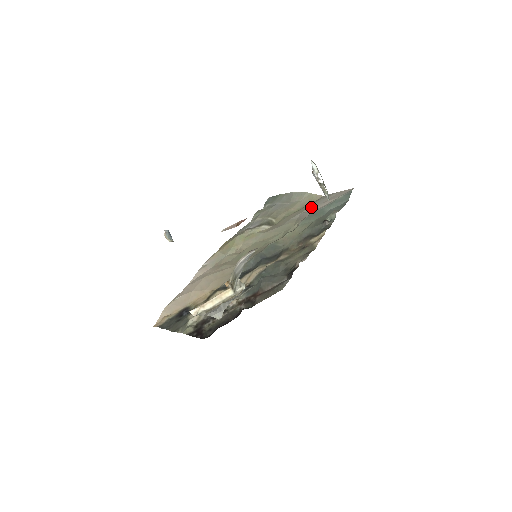
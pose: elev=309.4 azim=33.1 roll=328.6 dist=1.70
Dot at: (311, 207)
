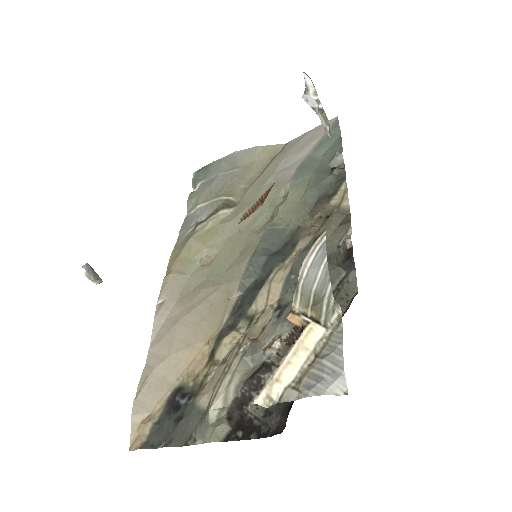
Dot at: (284, 161)
